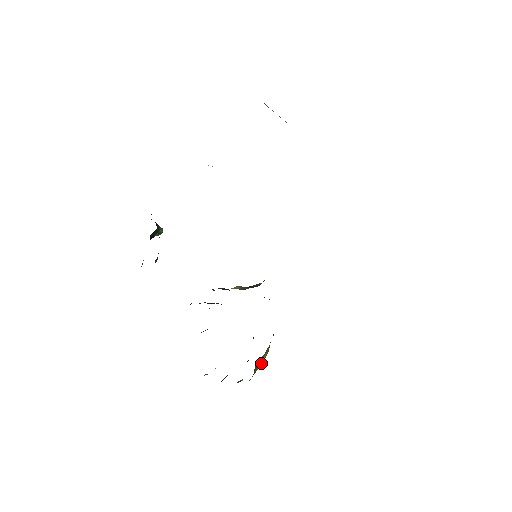
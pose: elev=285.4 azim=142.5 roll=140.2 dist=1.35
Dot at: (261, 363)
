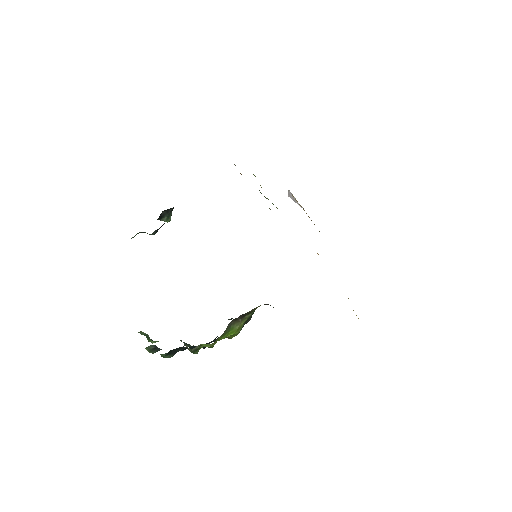
Dot at: (230, 334)
